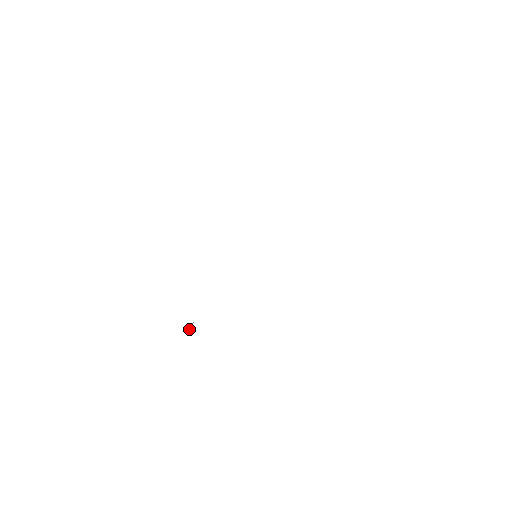
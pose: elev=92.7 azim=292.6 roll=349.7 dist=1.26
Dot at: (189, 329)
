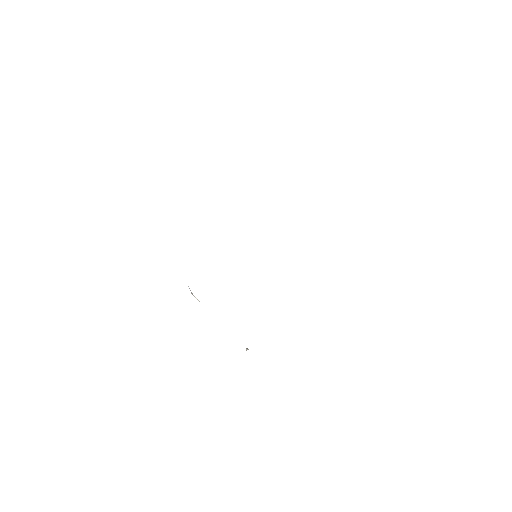
Dot at: occluded
